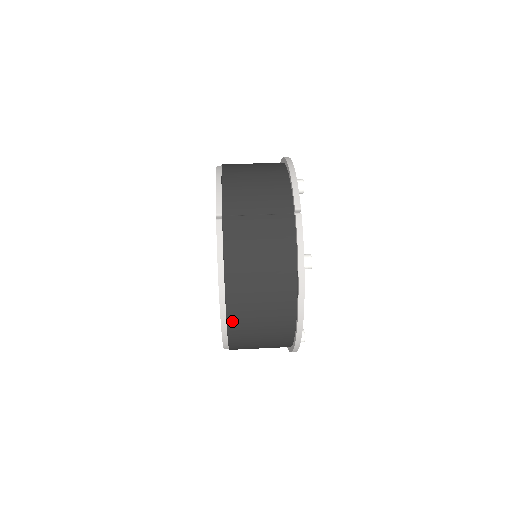
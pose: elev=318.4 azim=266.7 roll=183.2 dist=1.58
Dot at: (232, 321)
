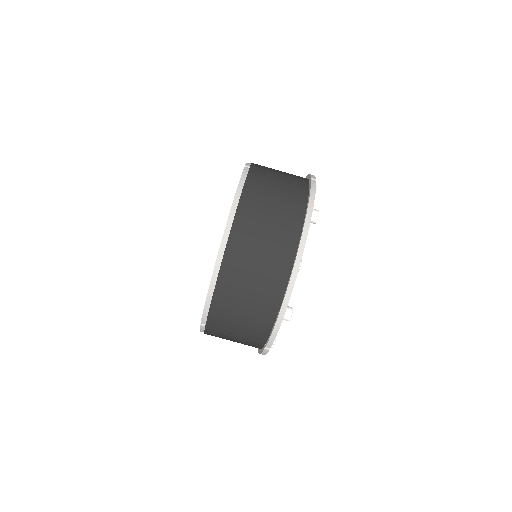
Dot at: occluded
